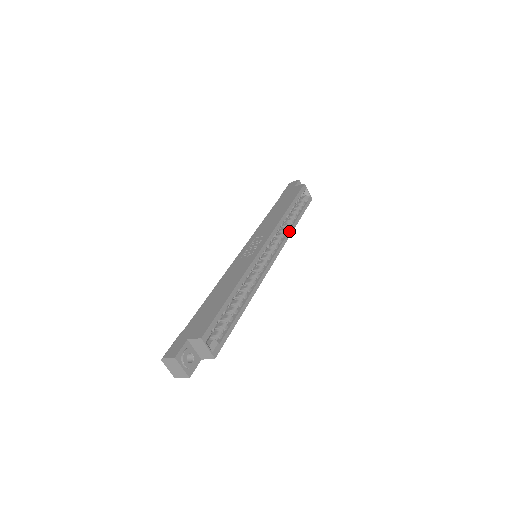
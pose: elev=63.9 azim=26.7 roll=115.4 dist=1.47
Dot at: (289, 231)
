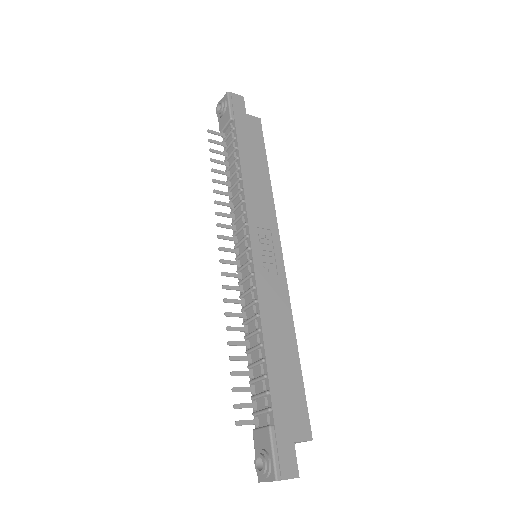
Dot at: occluded
